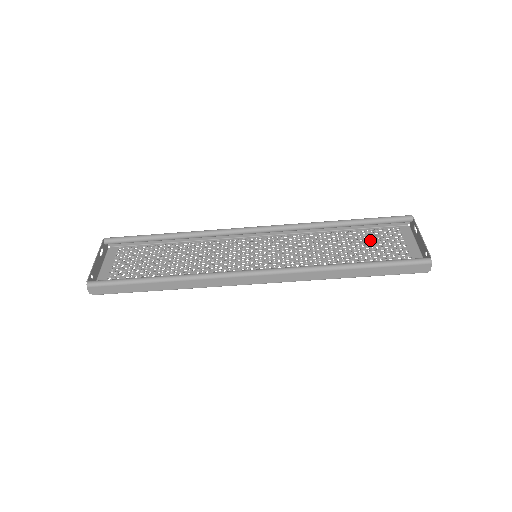
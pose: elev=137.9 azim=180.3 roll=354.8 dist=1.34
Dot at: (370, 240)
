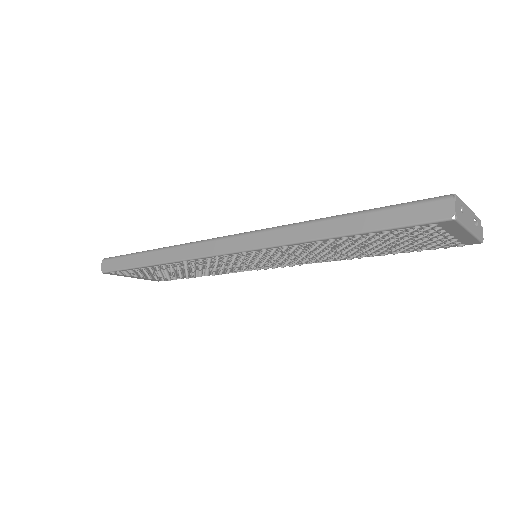
Dot at: occluded
